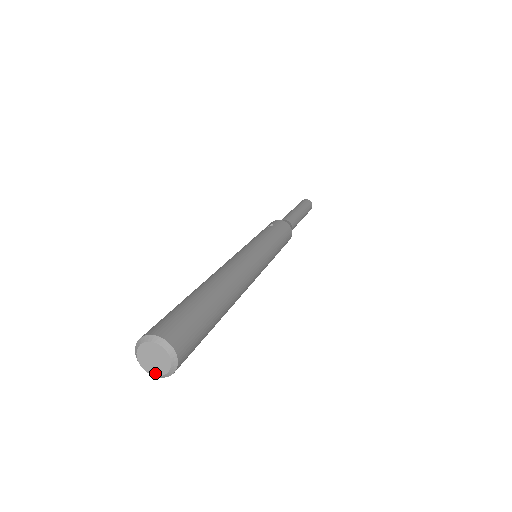
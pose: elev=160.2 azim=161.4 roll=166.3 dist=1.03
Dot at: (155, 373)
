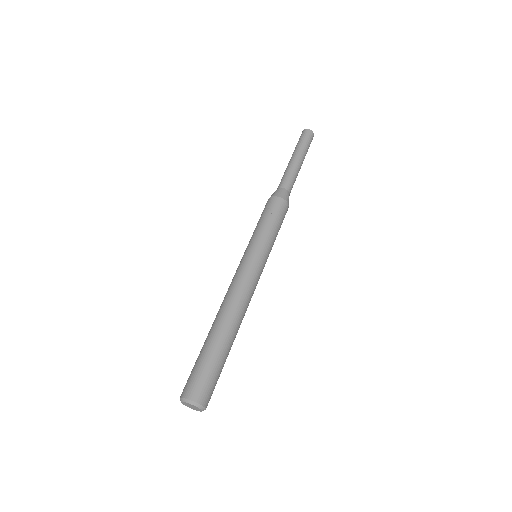
Dot at: (193, 409)
